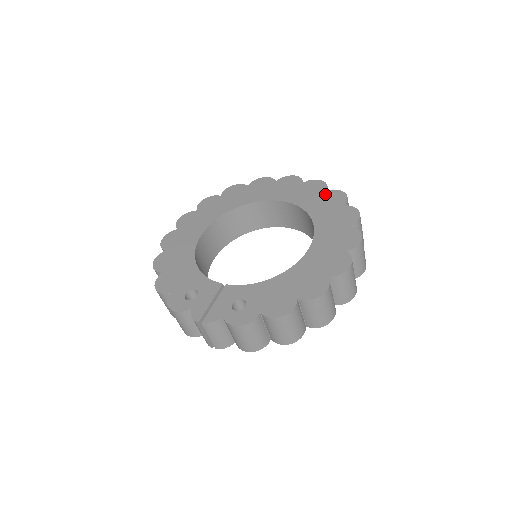
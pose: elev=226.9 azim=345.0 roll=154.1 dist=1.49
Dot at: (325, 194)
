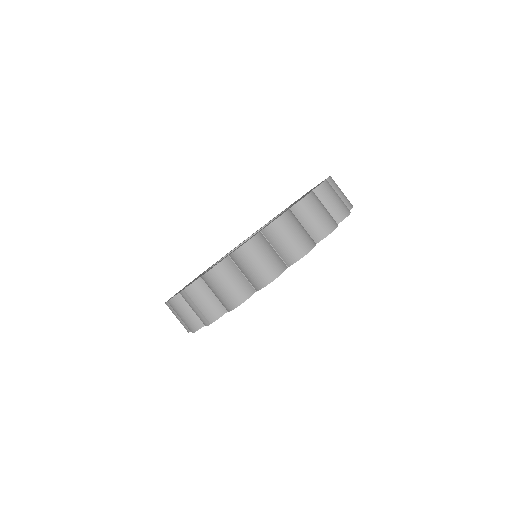
Dot at: (310, 190)
